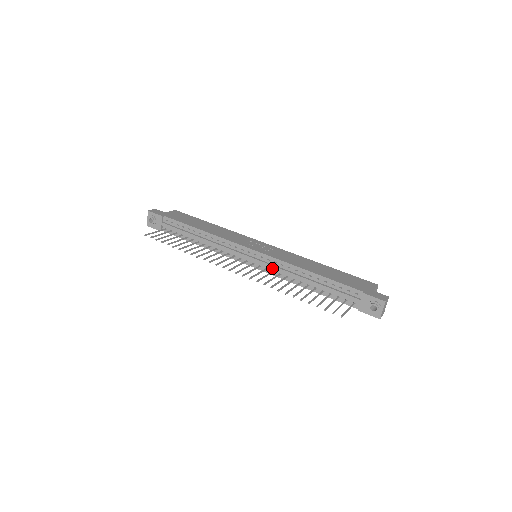
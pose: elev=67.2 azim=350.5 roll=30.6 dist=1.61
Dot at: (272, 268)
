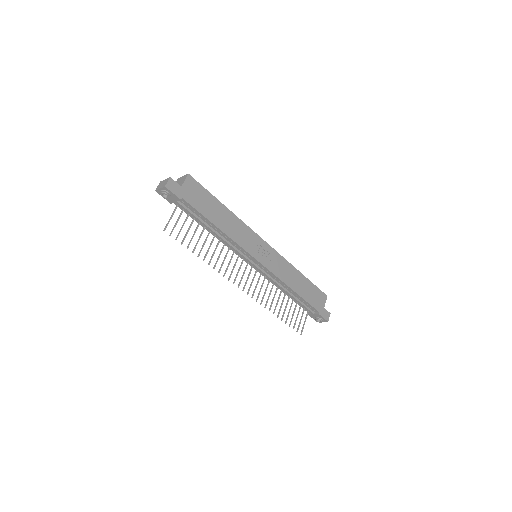
Dot at: (267, 277)
